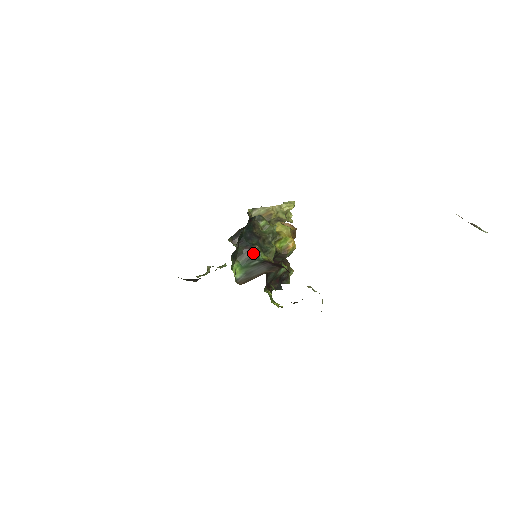
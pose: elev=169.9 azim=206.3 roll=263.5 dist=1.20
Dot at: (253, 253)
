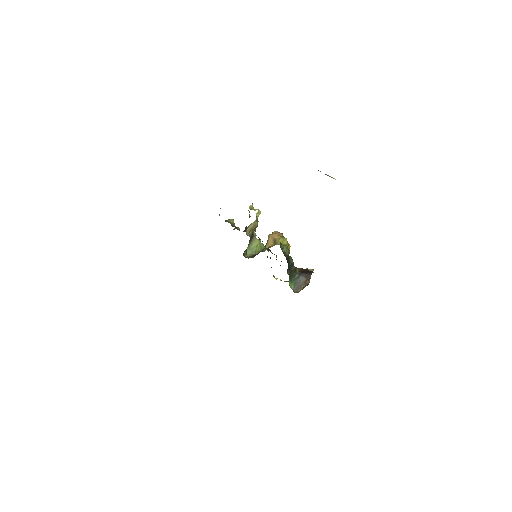
Dot at: (294, 271)
